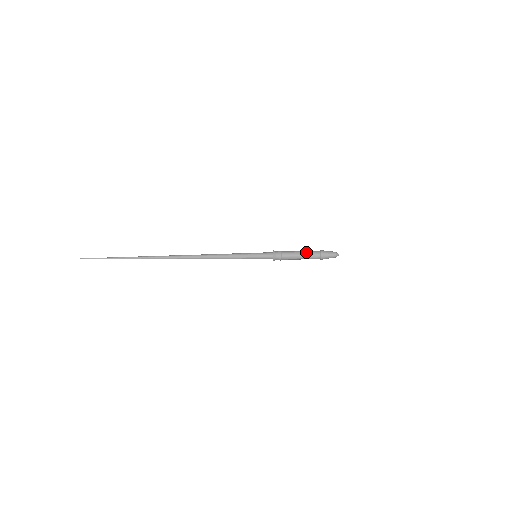
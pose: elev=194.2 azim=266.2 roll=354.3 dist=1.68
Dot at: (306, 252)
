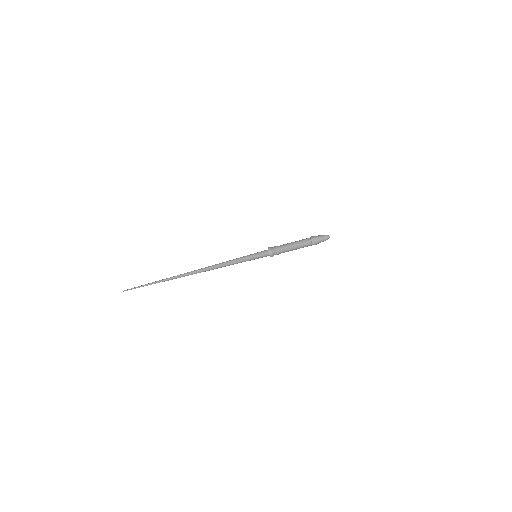
Dot at: (299, 240)
